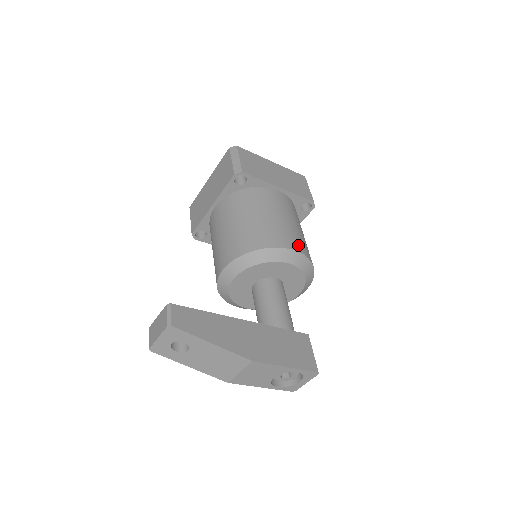
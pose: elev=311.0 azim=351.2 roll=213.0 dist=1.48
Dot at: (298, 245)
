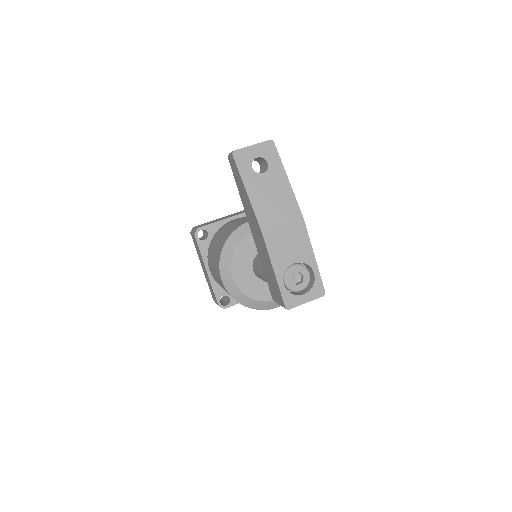
Dot at: occluded
